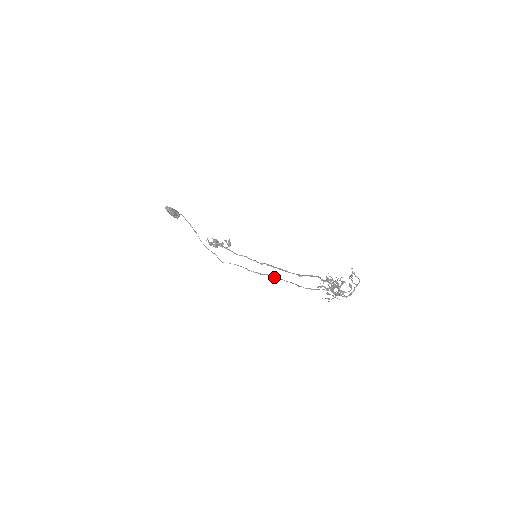
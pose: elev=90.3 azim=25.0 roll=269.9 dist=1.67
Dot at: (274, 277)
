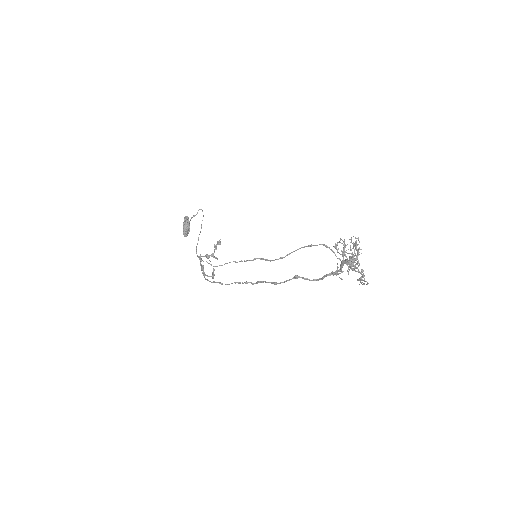
Dot at: occluded
